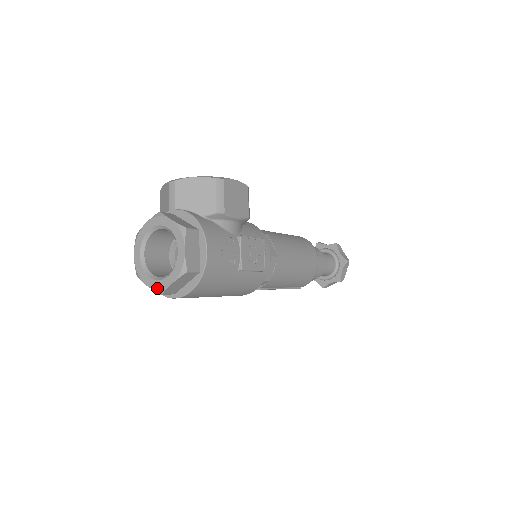
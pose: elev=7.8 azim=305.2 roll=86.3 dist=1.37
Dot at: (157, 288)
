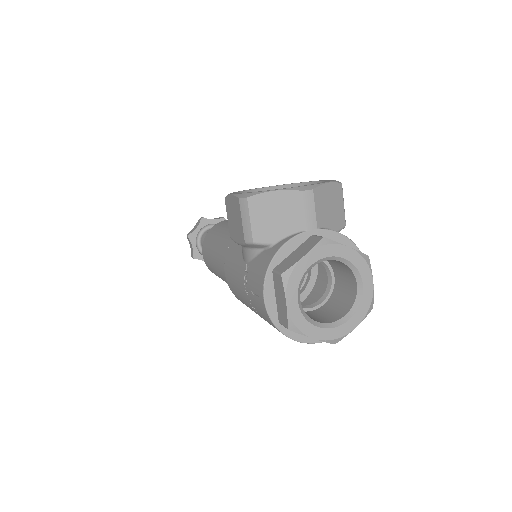
Dot at: (333, 338)
